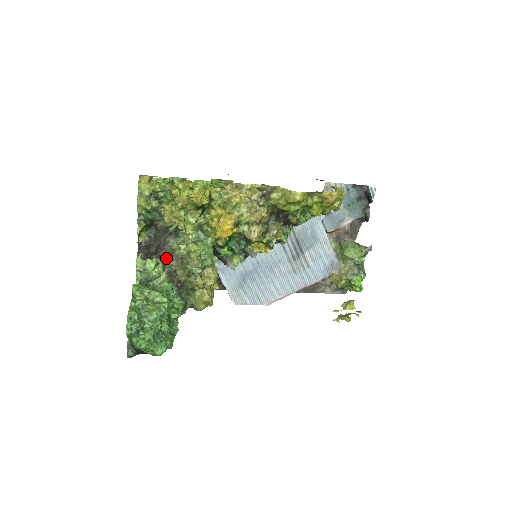
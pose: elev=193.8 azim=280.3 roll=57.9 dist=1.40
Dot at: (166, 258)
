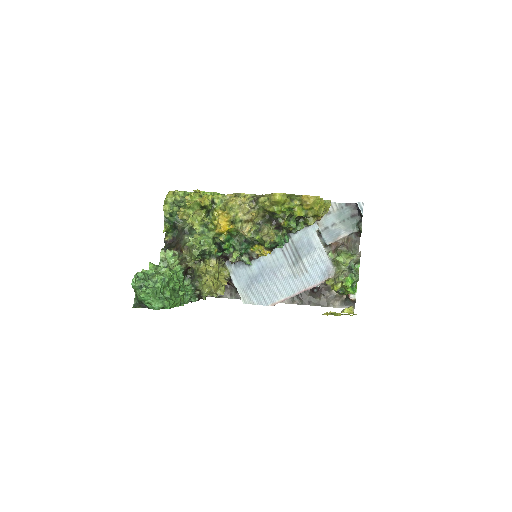
Dot at: (181, 250)
